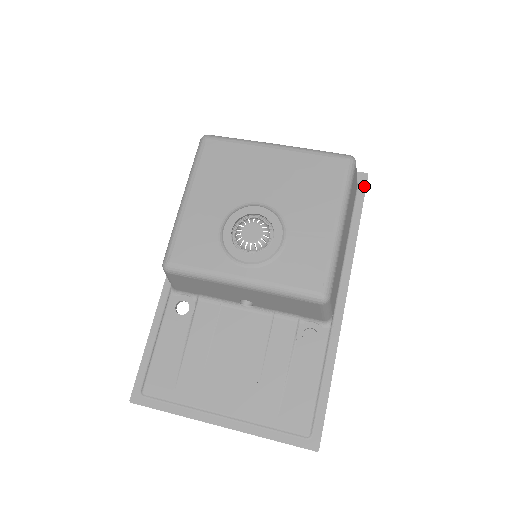
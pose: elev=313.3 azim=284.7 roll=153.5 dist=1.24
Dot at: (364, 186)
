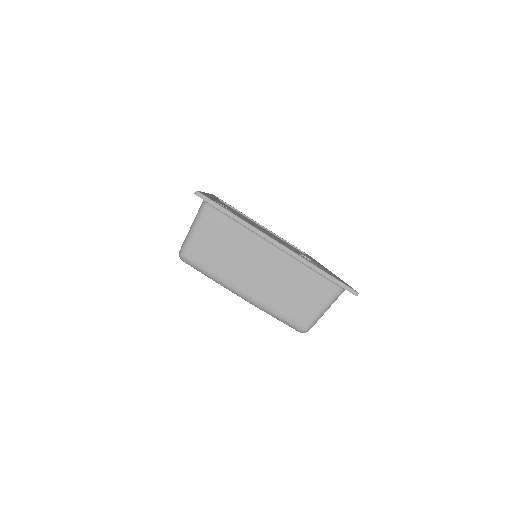
Dot at: occluded
